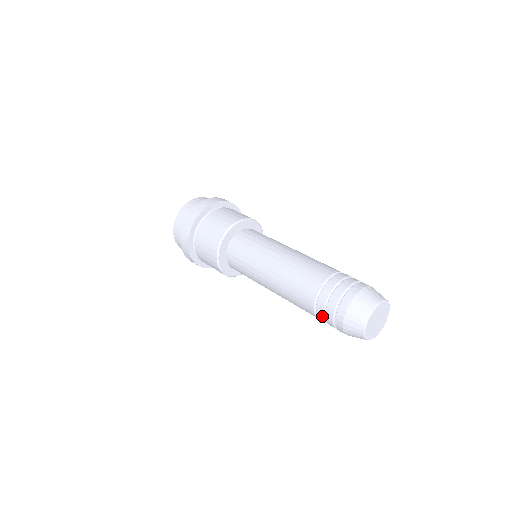
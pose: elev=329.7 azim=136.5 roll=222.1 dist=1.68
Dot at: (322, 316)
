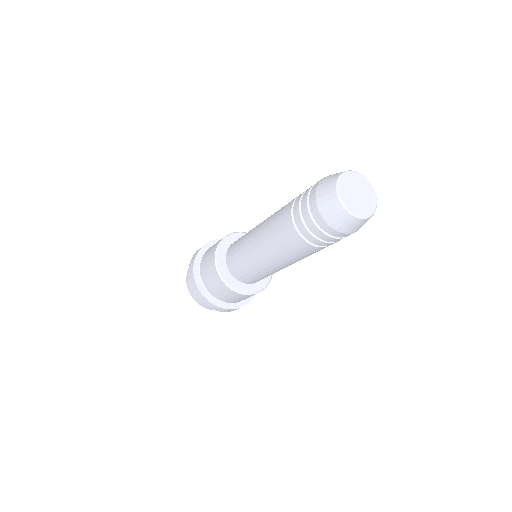
Dot at: (299, 218)
